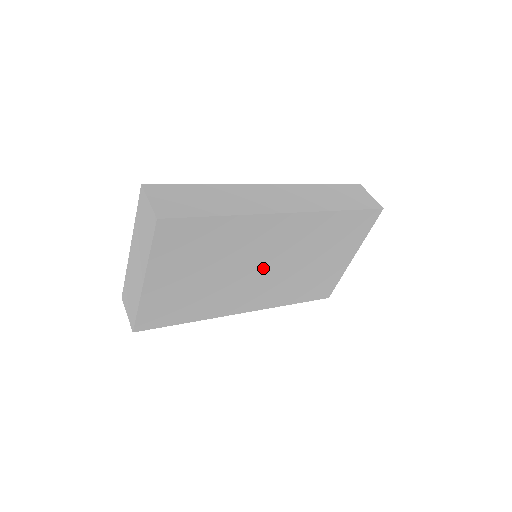
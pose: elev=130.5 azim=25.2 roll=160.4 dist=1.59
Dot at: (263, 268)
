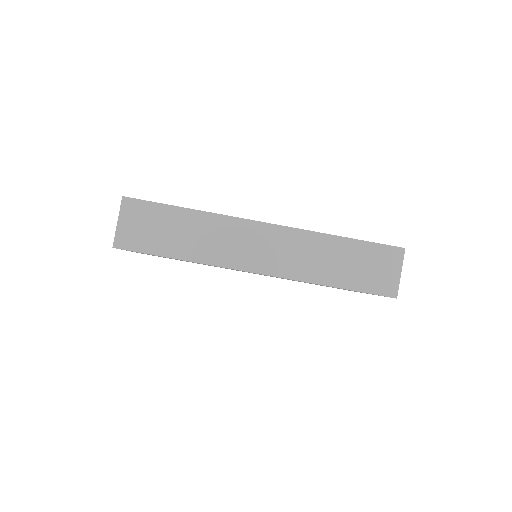
Dot at: occluded
